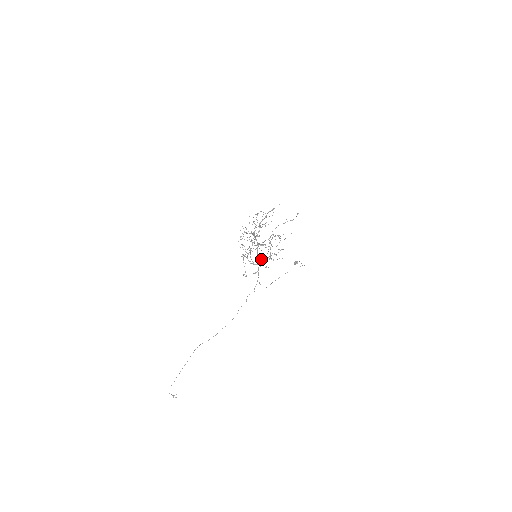
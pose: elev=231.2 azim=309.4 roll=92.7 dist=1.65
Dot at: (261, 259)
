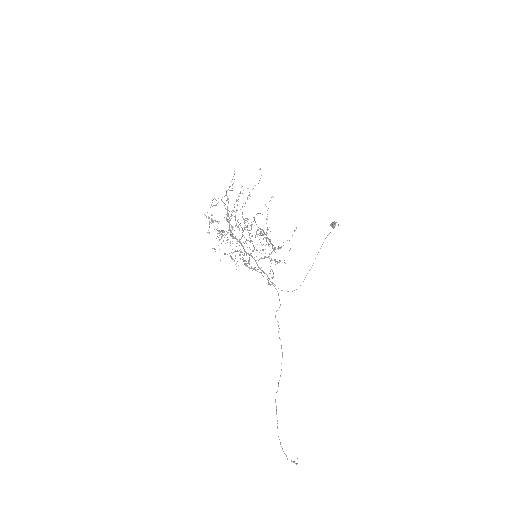
Dot at: (260, 258)
